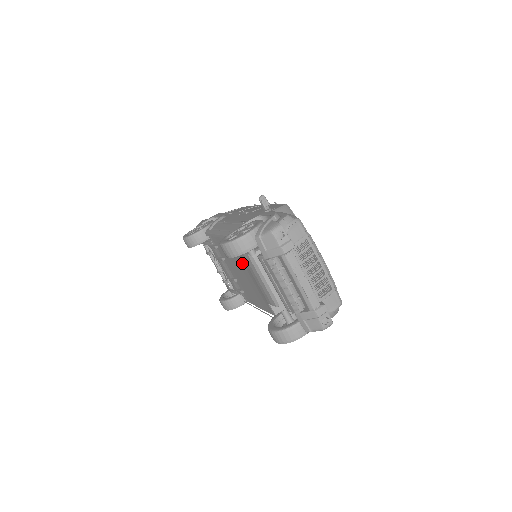
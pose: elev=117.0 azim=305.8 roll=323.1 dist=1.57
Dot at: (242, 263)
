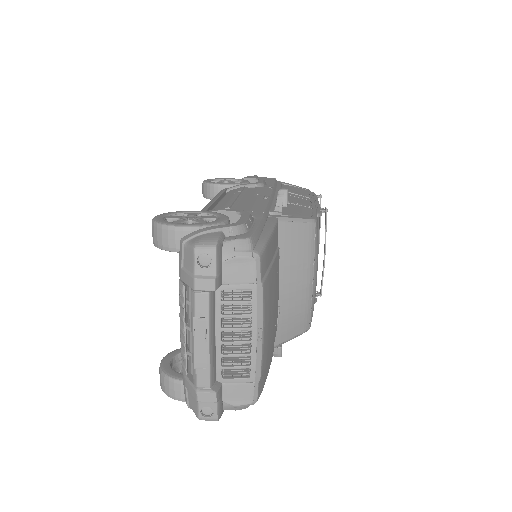
Dot at: occluded
